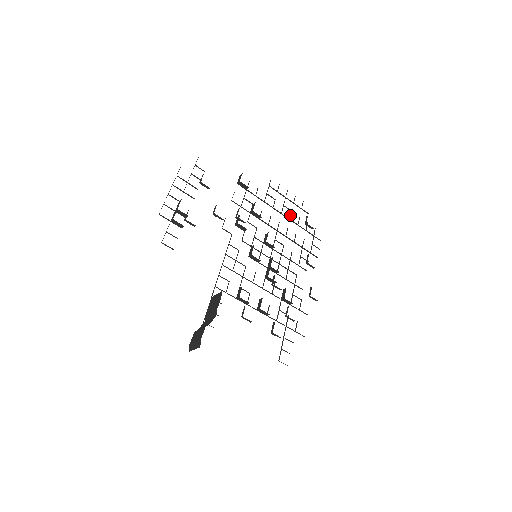
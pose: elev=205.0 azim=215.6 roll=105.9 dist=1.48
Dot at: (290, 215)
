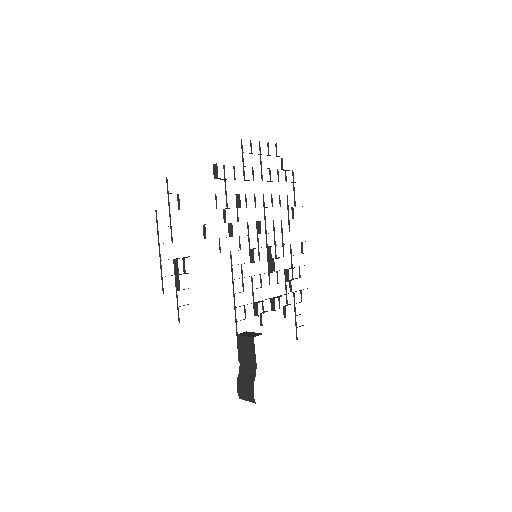
Dot at: occluded
